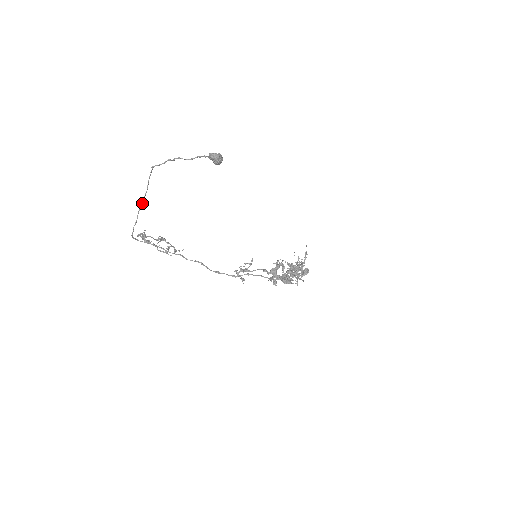
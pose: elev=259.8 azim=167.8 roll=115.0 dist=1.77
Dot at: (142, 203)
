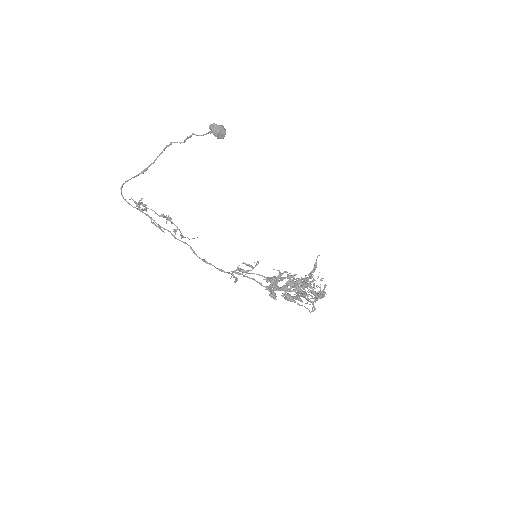
Dot at: (145, 170)
